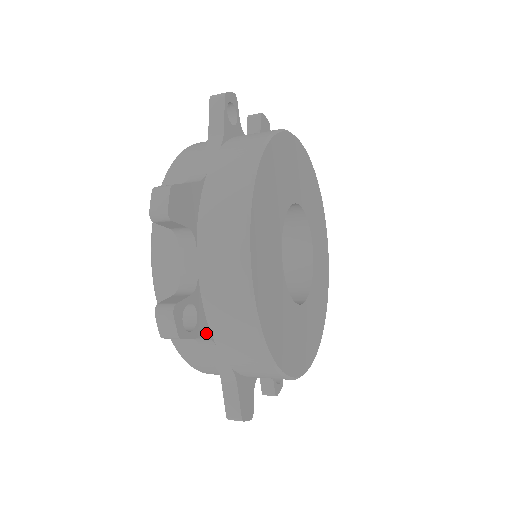
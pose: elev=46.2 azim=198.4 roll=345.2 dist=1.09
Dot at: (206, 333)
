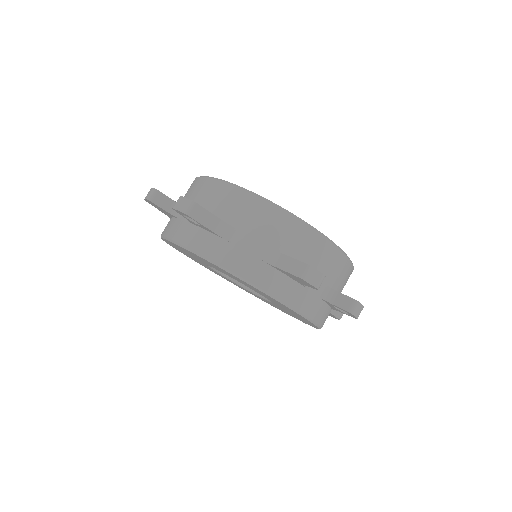
Dot at: (221, 221)
